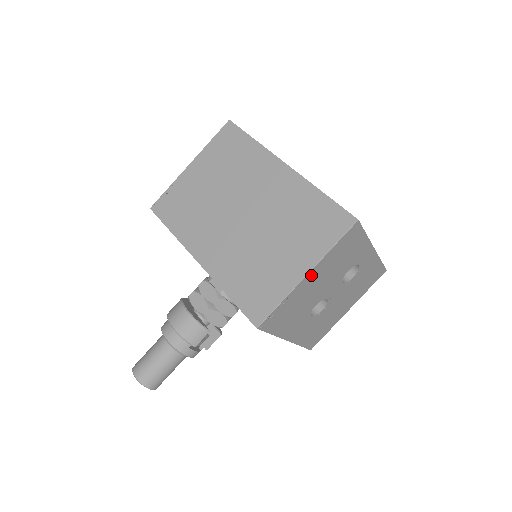
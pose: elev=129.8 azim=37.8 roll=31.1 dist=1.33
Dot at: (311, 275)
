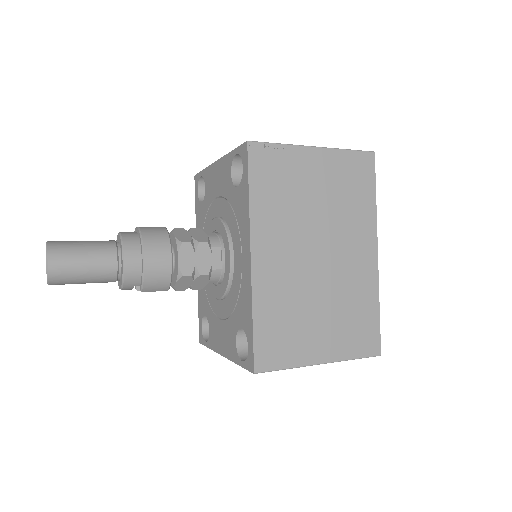
Dot at: occluded
